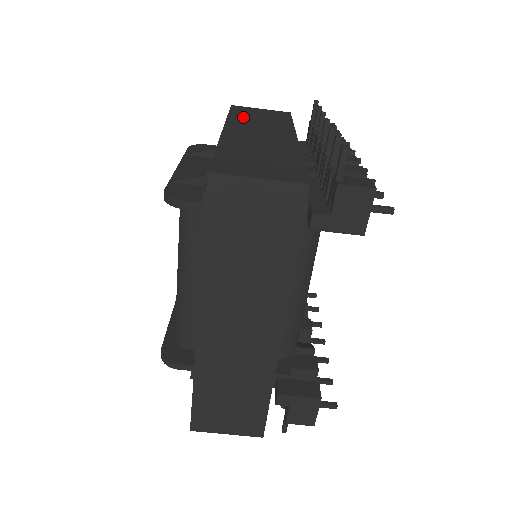
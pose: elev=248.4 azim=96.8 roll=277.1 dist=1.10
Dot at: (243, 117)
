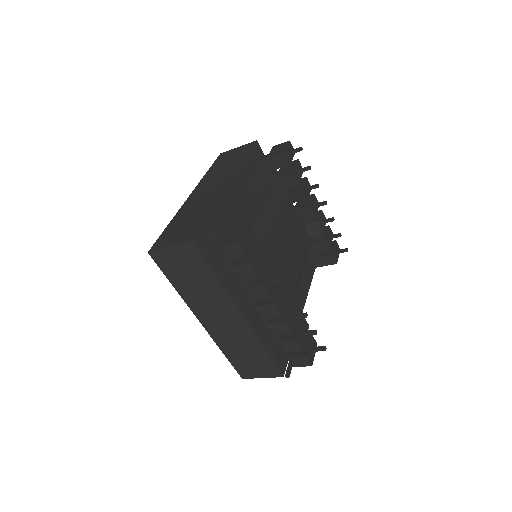
Dot at: (184, 286)
